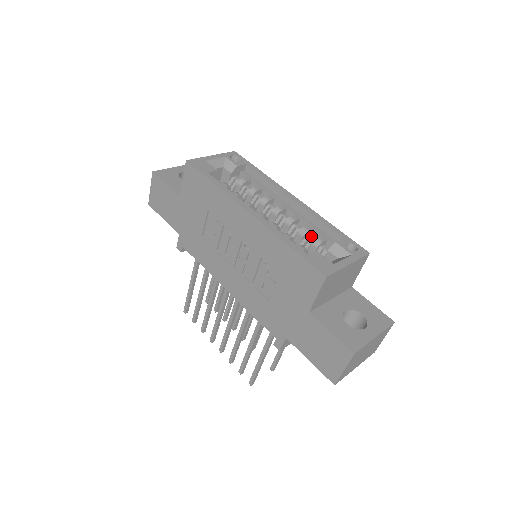
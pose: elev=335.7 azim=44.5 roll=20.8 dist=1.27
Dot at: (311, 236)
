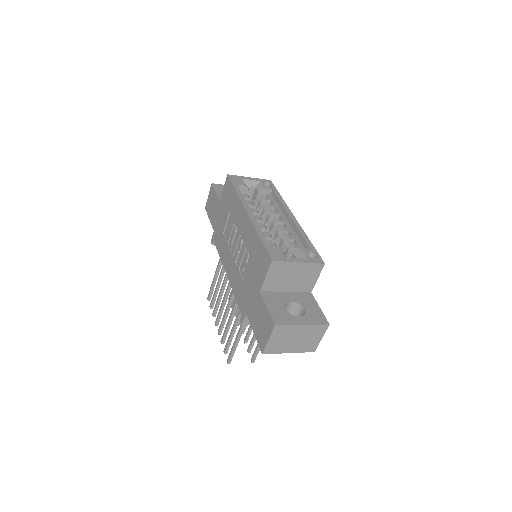
Dot at: (290, 243)
